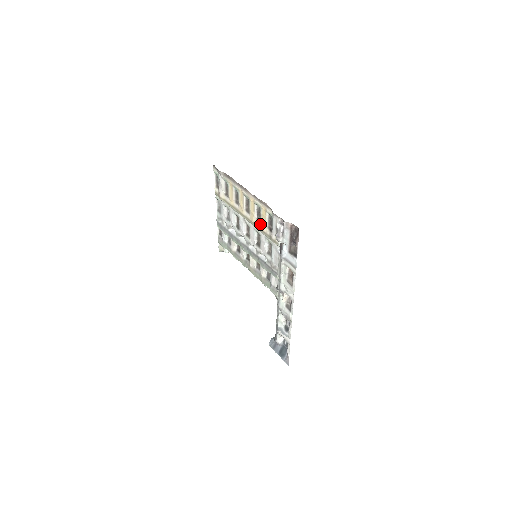
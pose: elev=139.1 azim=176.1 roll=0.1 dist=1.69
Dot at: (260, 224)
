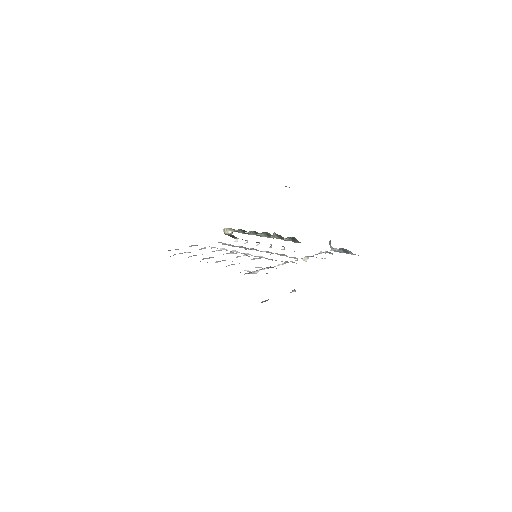
Dot at: occluded
